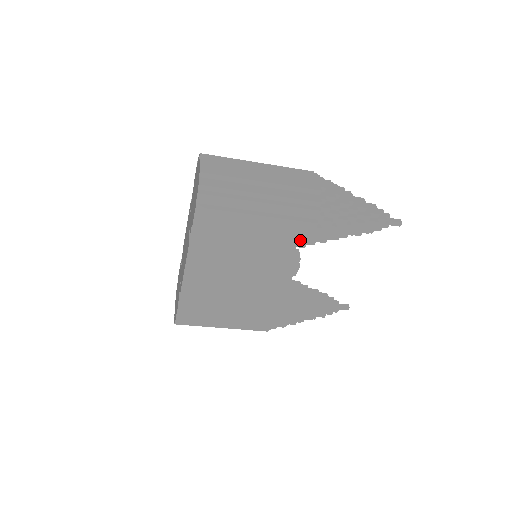
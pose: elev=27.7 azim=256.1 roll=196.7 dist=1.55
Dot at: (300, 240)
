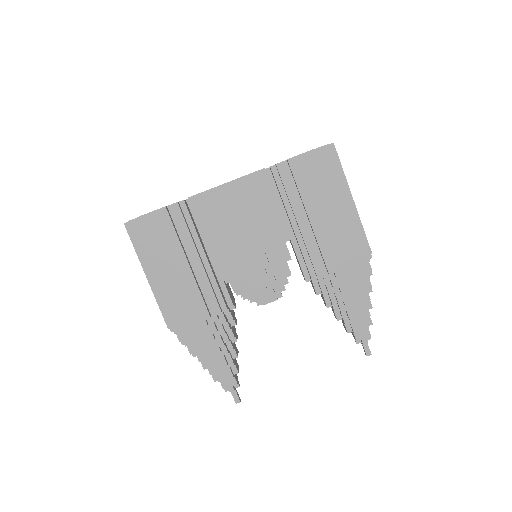
Dot at: (329, 263)
